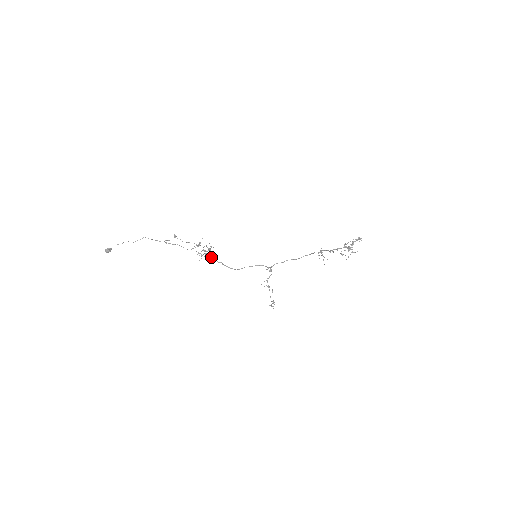
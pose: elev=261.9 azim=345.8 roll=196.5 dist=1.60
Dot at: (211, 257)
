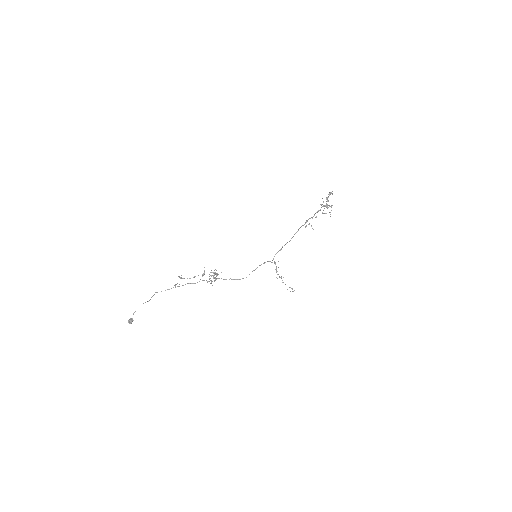
Dot at: occluded
